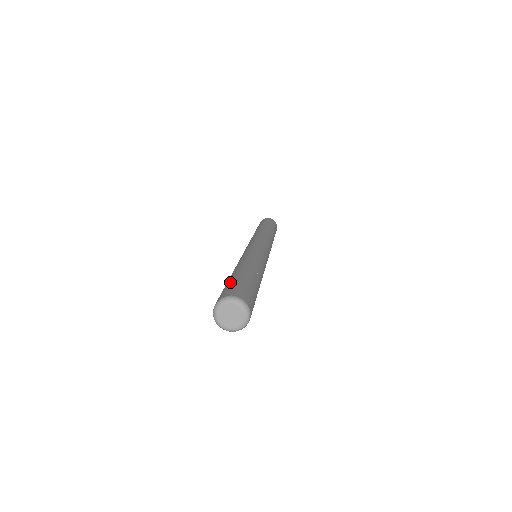
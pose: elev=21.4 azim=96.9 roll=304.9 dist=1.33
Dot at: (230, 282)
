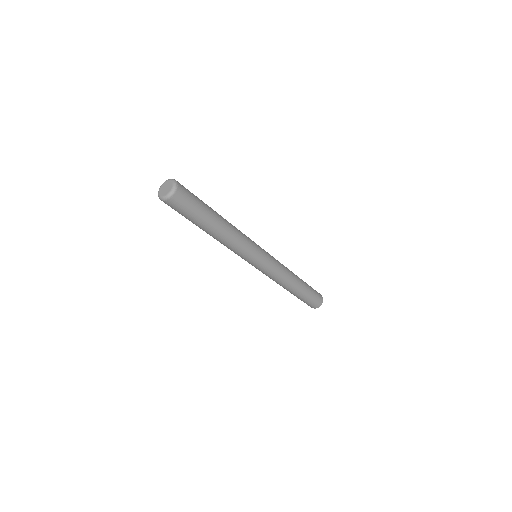
Dot at: occluded
